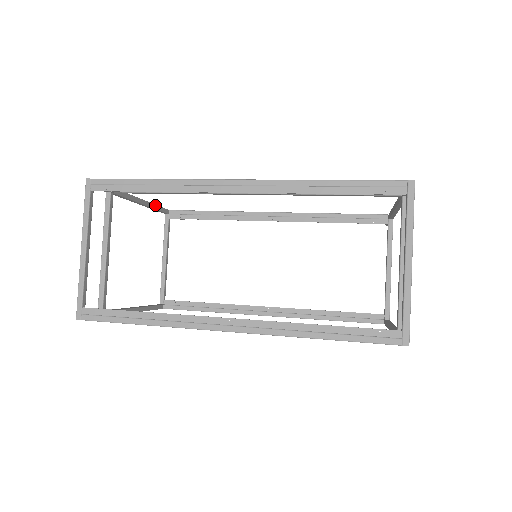
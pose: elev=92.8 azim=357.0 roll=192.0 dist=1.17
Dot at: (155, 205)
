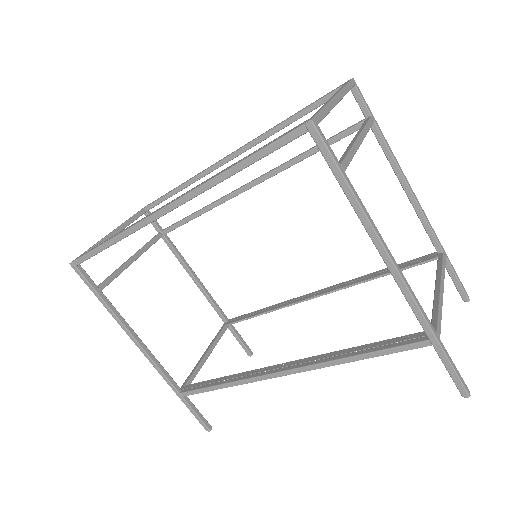
Dot at: (210, 295)
